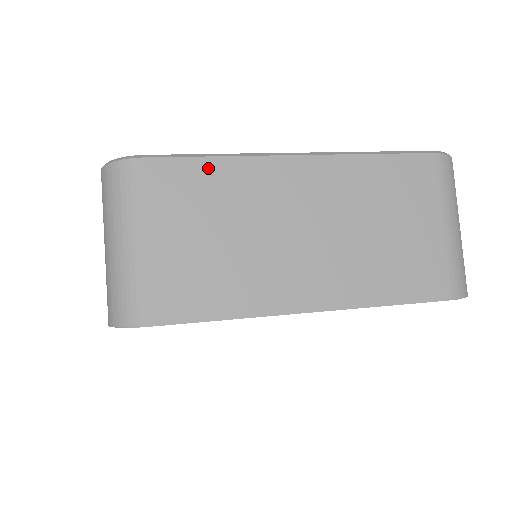
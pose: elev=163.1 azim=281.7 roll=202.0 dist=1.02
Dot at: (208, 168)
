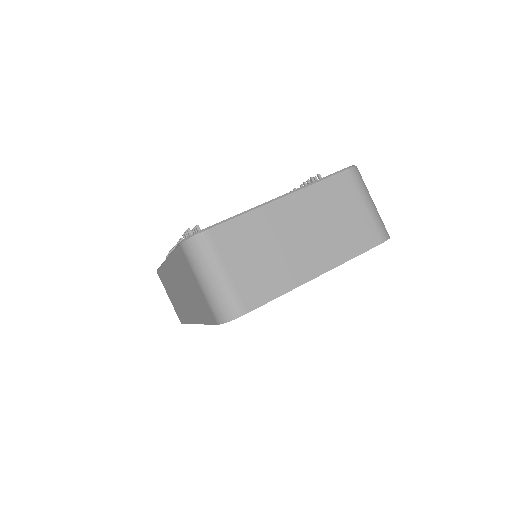
Dot at: (241, 222)
